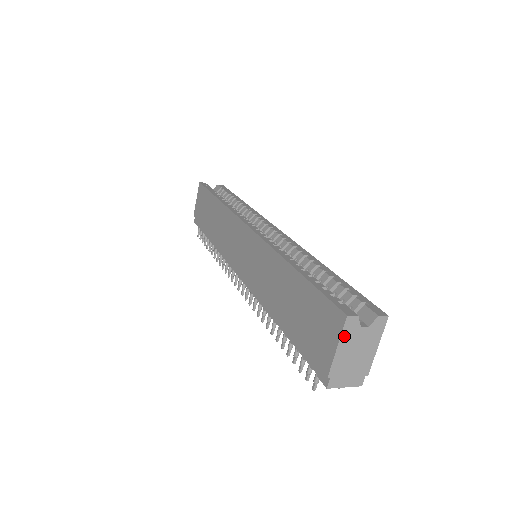
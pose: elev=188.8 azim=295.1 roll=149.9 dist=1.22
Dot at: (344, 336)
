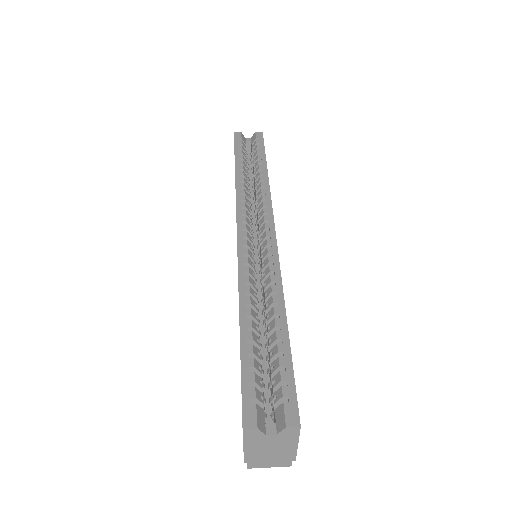
Dot at: (248, 441)
